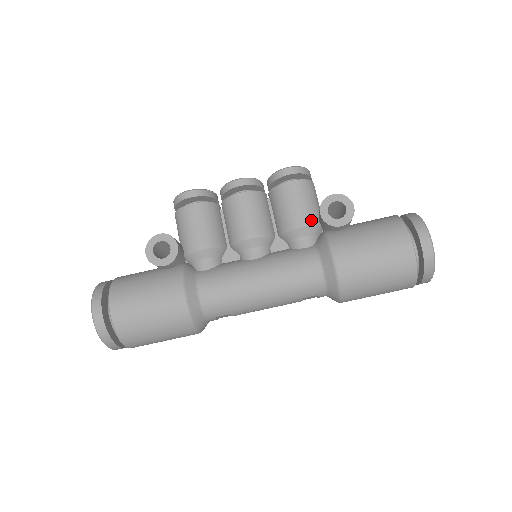
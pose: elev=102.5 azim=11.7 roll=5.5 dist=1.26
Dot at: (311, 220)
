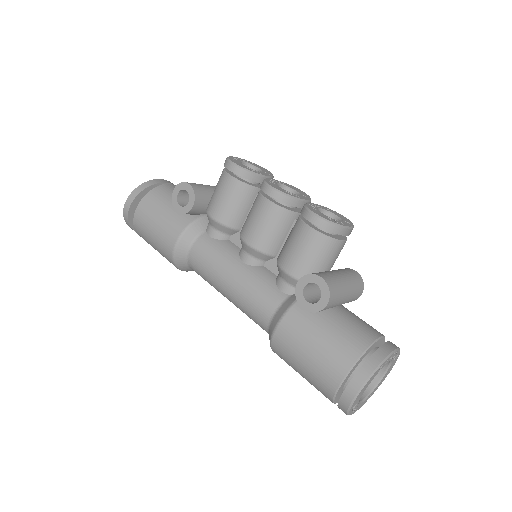
Dot at: (299, 276)
